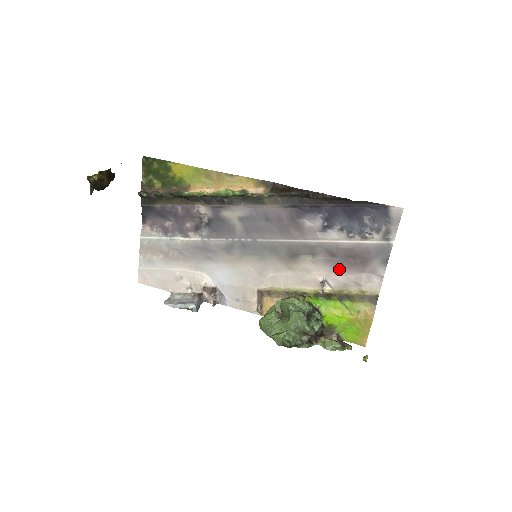
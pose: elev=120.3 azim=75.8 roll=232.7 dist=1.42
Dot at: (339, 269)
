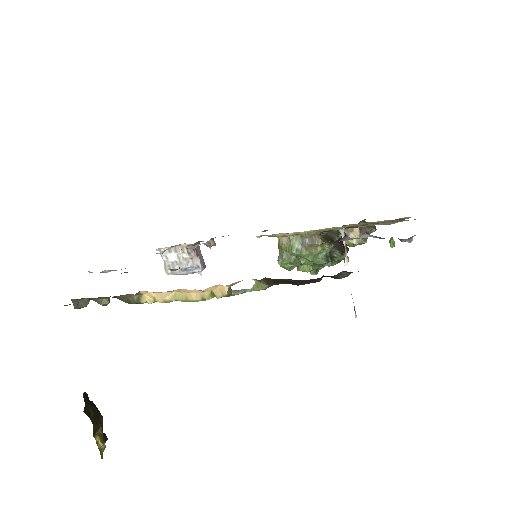
Dot at: occluded
